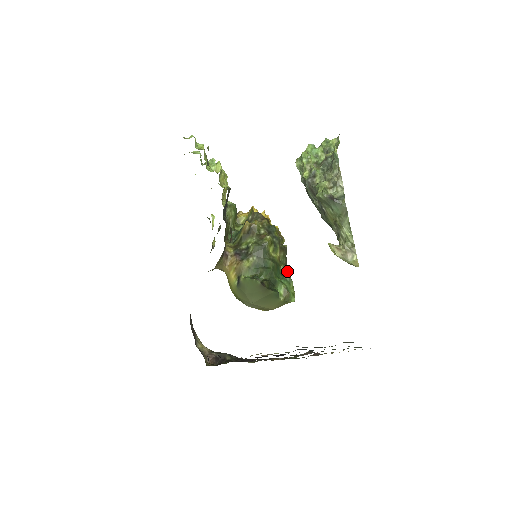
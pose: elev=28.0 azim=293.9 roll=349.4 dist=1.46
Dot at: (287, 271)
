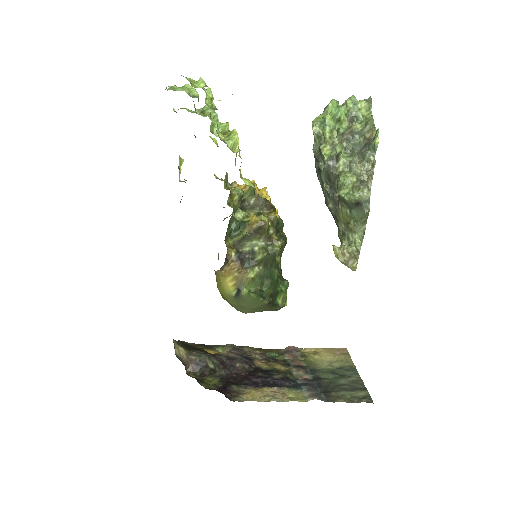
Dot at: occluded
